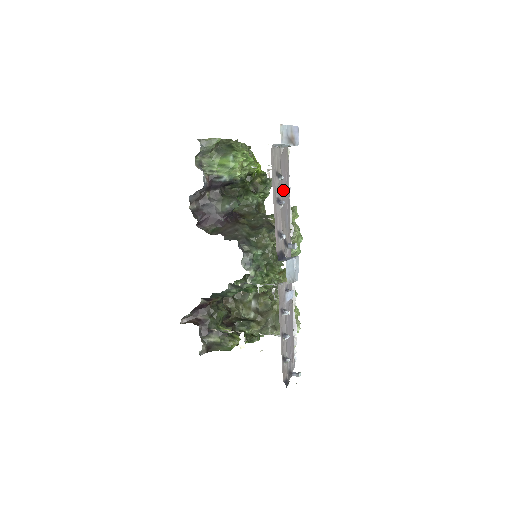
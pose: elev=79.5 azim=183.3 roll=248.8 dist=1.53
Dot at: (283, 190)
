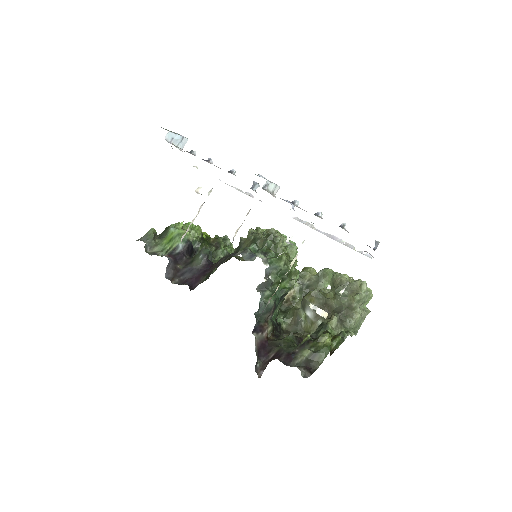
Dot at: occluded
